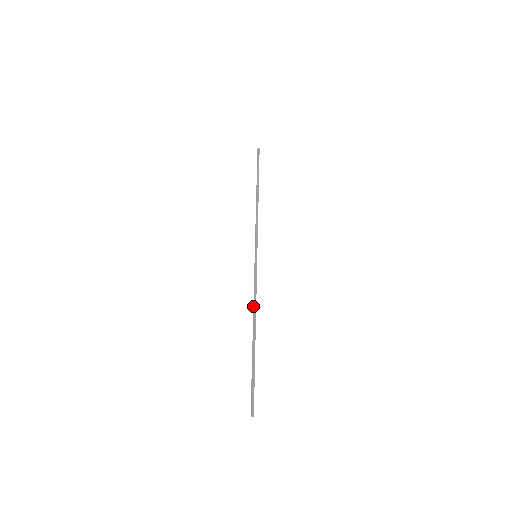
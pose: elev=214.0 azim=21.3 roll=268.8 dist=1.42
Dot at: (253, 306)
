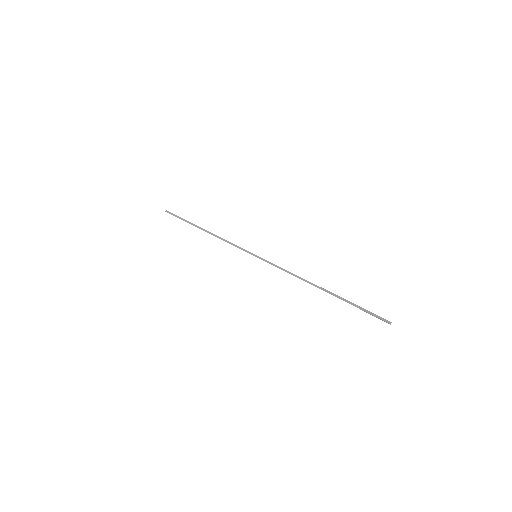
Dot at: occluded
